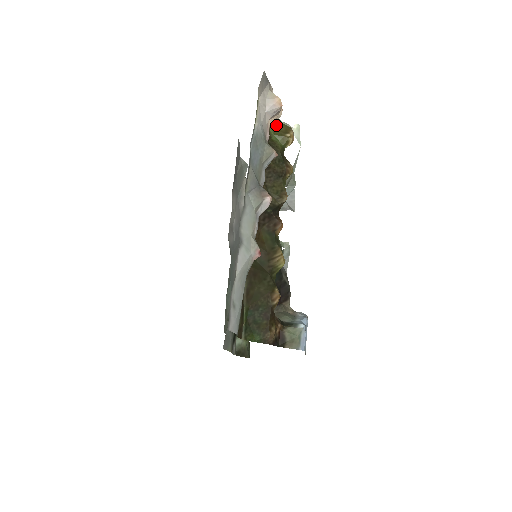
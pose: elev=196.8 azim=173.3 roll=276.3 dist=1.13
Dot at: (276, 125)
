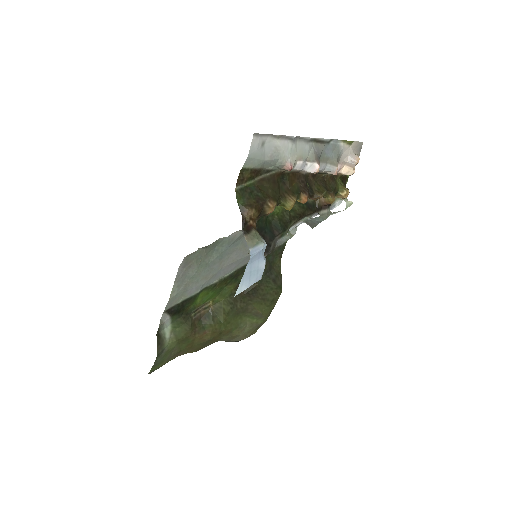
Dot at: (343, 184)
